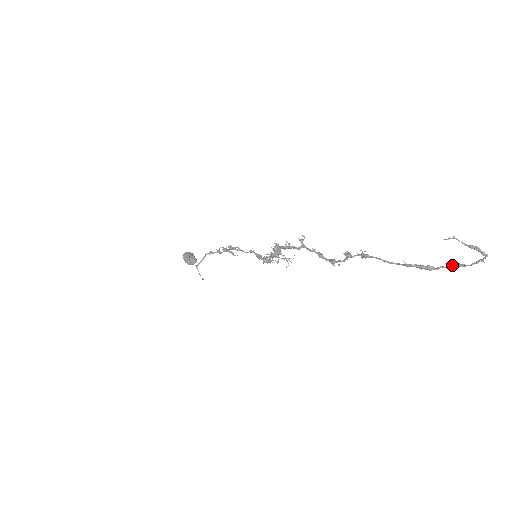
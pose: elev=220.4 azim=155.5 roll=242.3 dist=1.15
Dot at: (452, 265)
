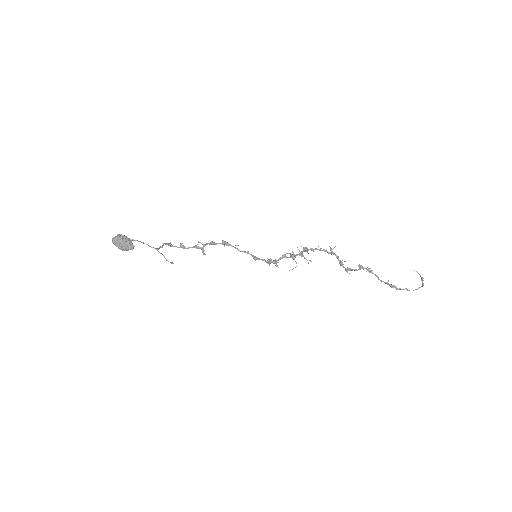
Dot at: (406, 289)
